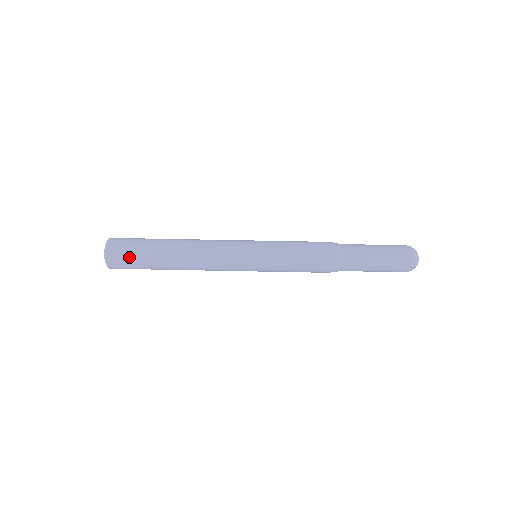
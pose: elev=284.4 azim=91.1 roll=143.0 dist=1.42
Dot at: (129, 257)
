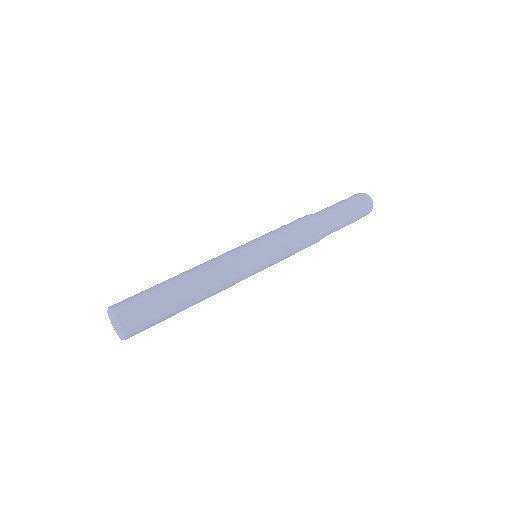
Dot at: (141, 303)
